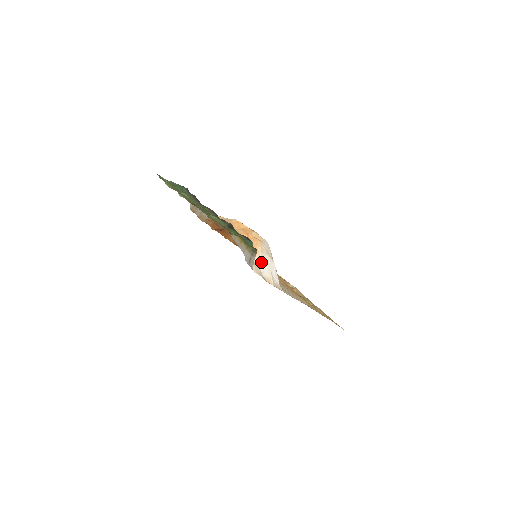
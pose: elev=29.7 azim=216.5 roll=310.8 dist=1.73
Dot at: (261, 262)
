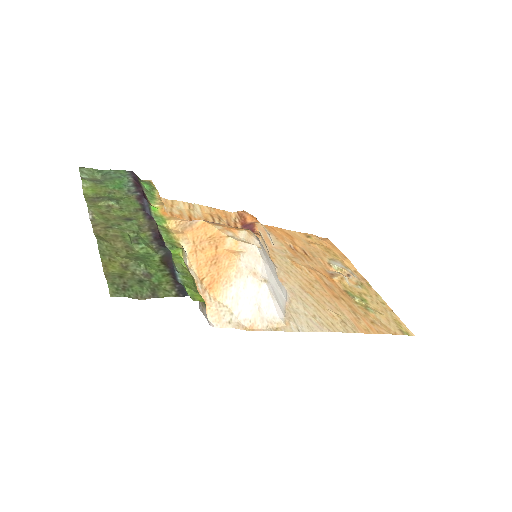
Dot at: (235, 297)
